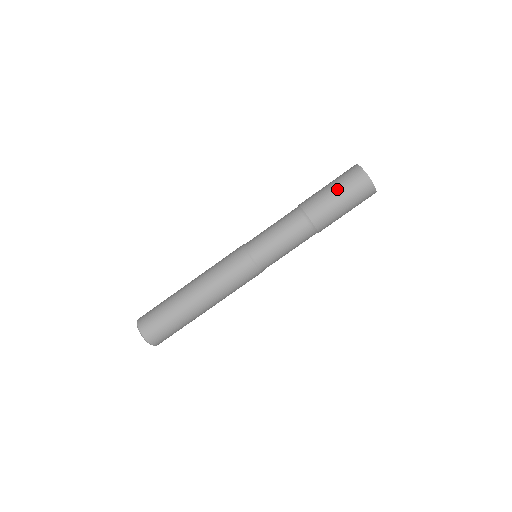
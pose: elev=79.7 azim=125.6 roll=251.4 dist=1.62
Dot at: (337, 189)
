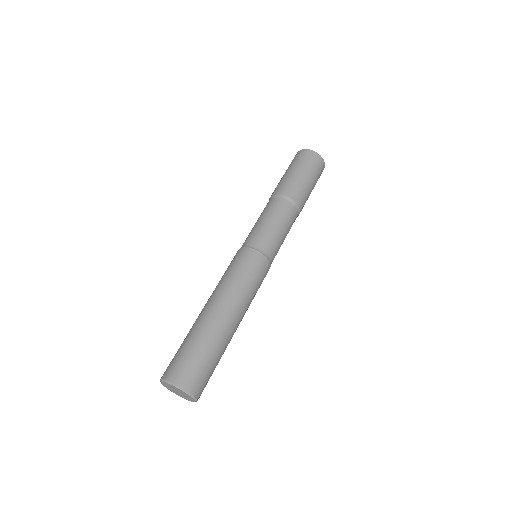
Dot at: (297, 169)
